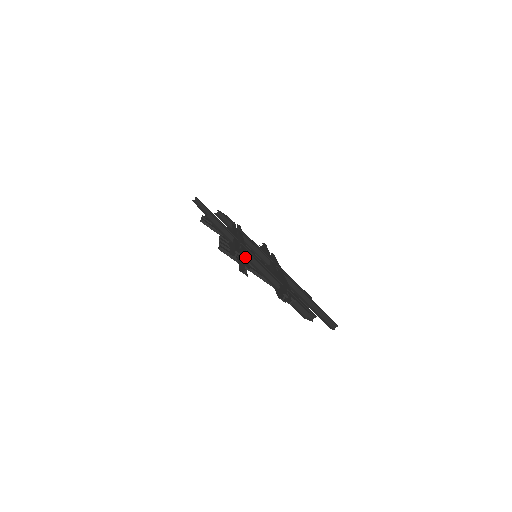
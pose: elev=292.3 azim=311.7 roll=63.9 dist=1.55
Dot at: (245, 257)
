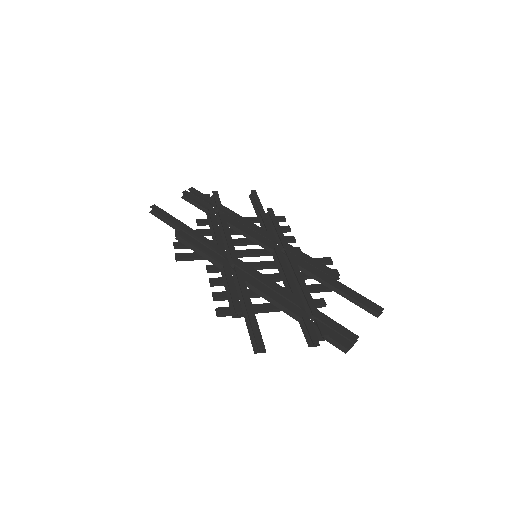
Dot at: (249, 310)
